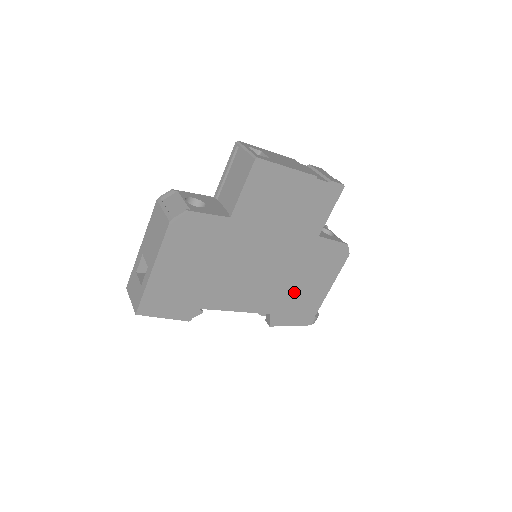
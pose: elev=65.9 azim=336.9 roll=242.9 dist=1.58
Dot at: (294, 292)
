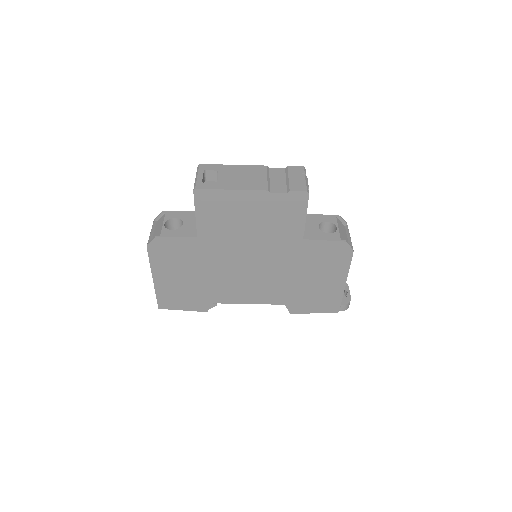
Dot at: (302, 286)
